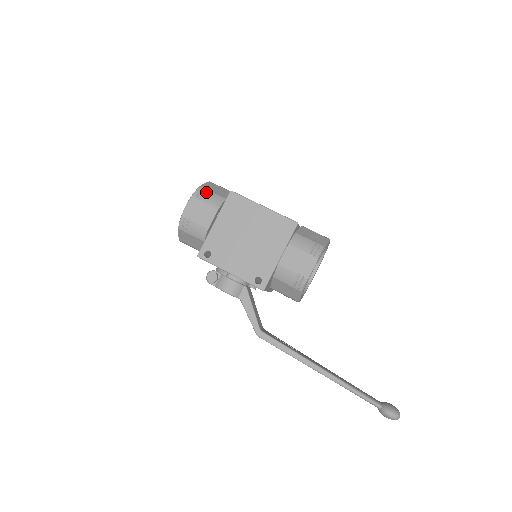
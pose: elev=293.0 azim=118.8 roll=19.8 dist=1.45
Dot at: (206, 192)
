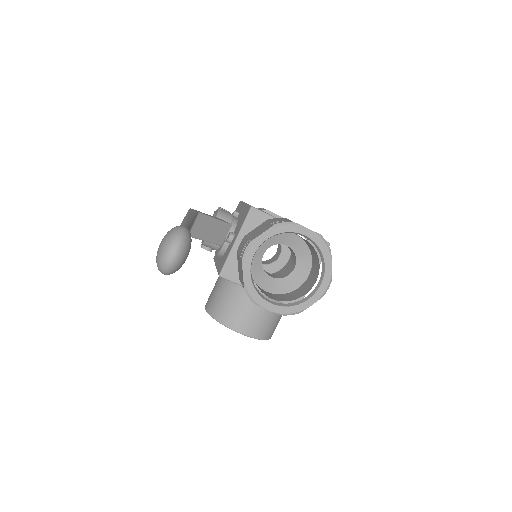
Dot at: occluded
